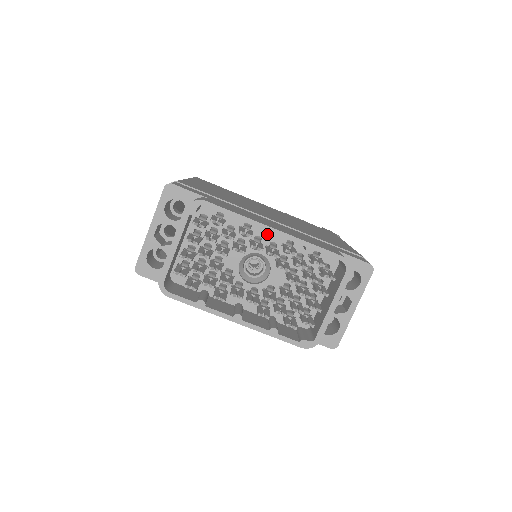
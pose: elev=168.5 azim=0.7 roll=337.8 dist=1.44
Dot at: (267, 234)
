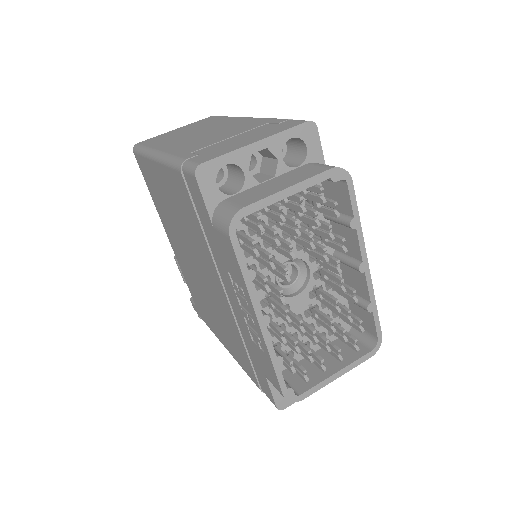
Dot at: occluded
